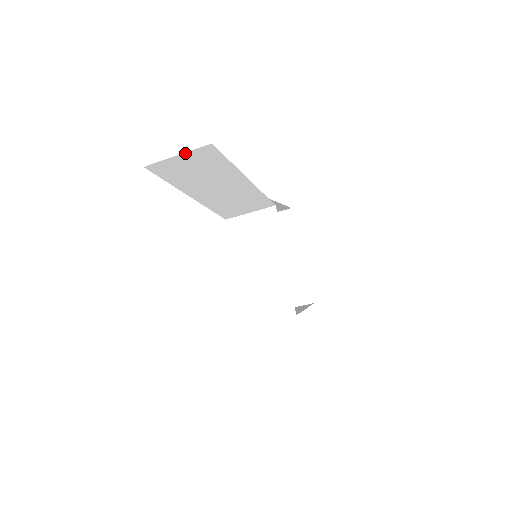
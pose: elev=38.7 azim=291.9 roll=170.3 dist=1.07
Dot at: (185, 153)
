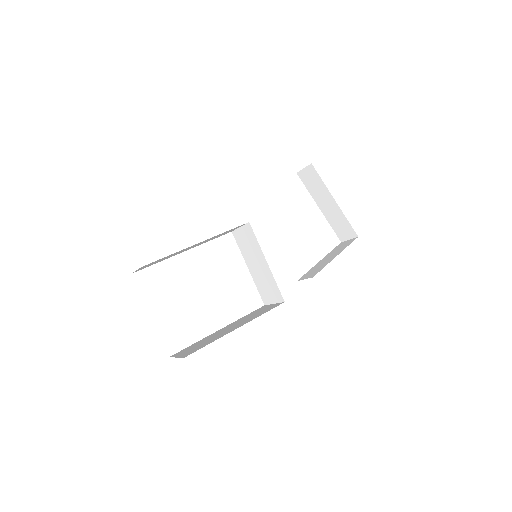
Dot at: (138, 269)
